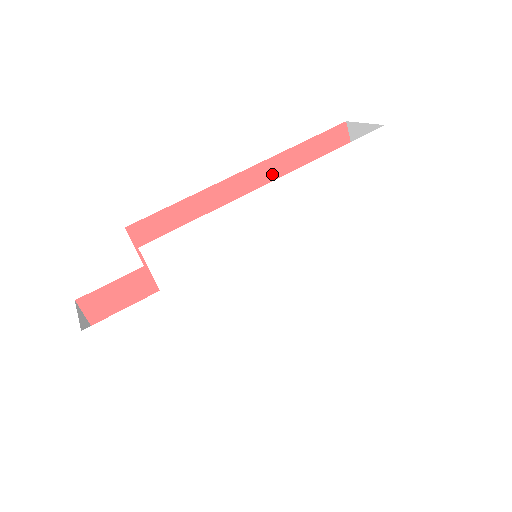
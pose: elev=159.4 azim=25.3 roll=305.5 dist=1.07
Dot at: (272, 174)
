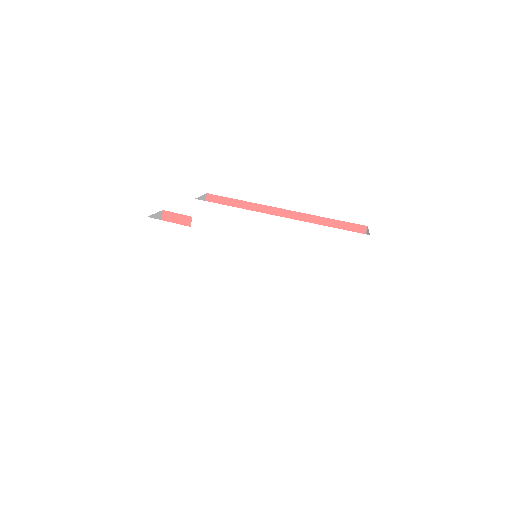
Dot at: occluded
